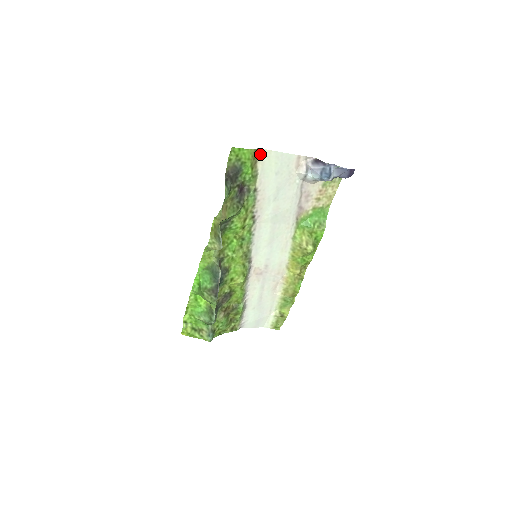
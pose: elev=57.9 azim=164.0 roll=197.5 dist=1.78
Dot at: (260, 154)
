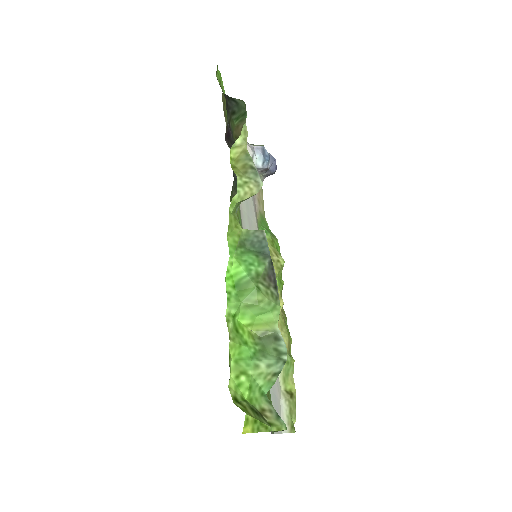
Dot at: (223, 106)
